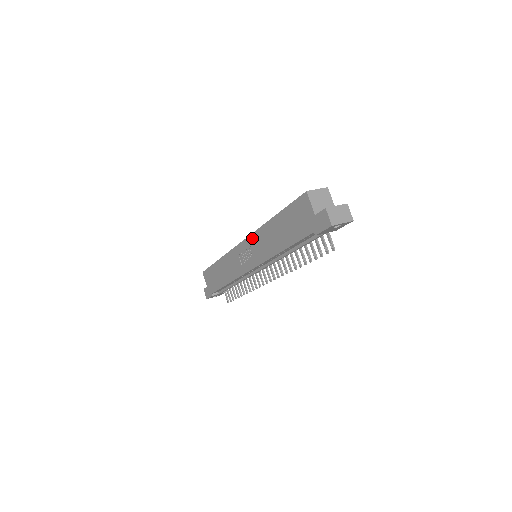
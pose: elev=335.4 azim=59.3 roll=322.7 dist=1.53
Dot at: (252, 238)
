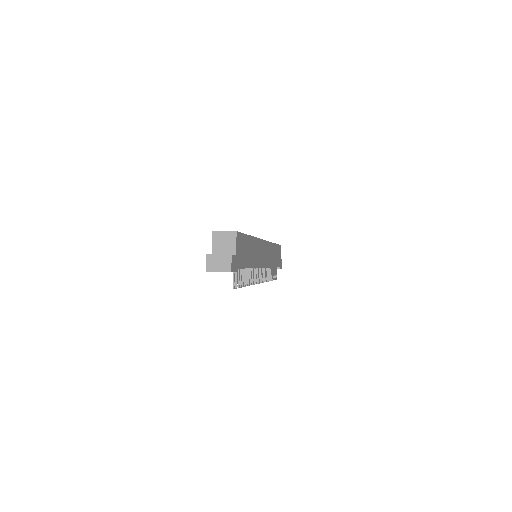
Dot at: occluded
